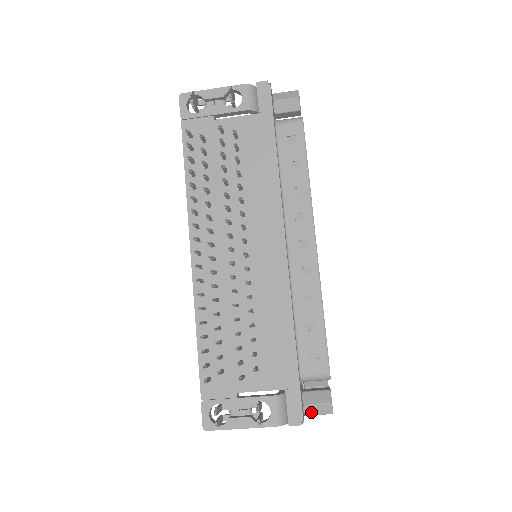
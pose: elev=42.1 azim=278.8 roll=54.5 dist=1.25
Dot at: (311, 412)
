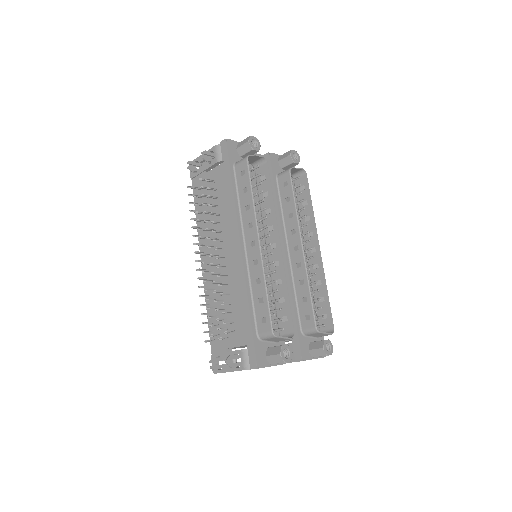
Dot at: (272, 362)
